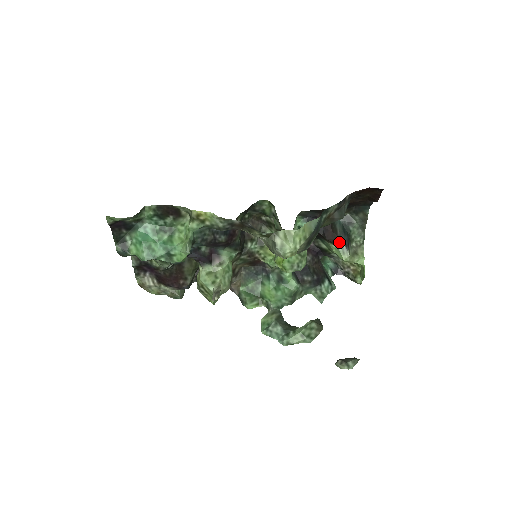
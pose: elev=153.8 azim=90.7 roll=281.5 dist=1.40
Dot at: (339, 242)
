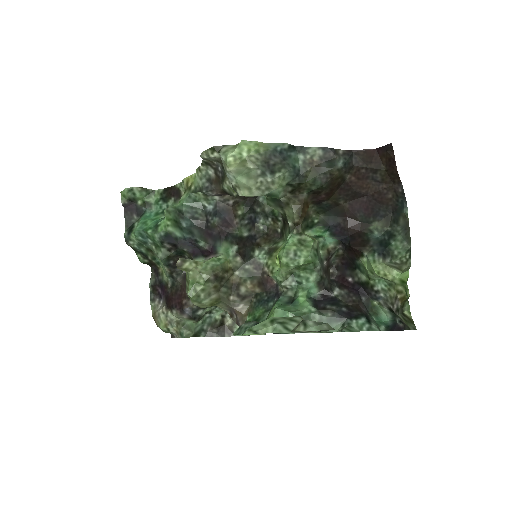
Dot at: (370, 251)
